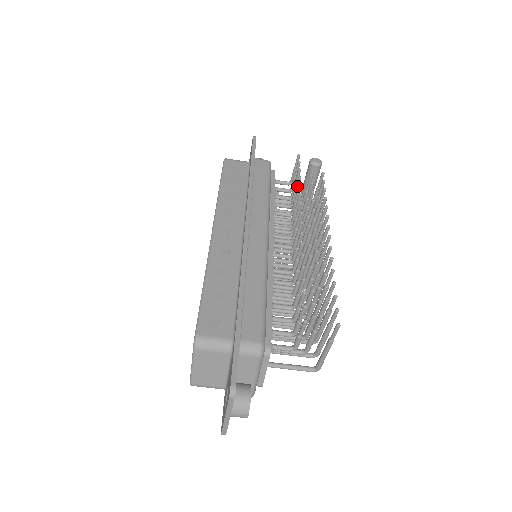
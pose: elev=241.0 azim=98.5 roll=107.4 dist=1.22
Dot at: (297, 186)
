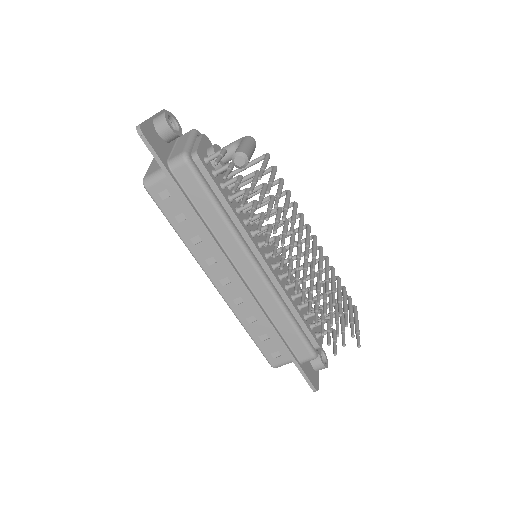
Dot at: (244, 203)
